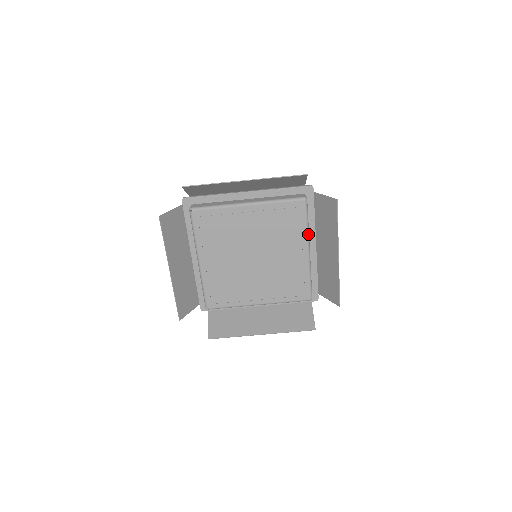
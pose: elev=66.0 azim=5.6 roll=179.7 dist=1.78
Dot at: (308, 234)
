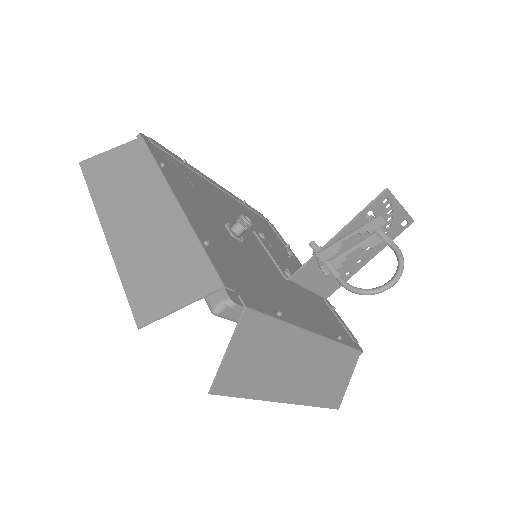
Dot at: occluded
